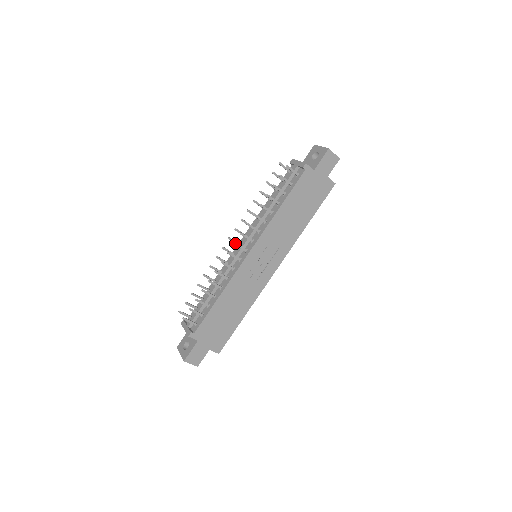
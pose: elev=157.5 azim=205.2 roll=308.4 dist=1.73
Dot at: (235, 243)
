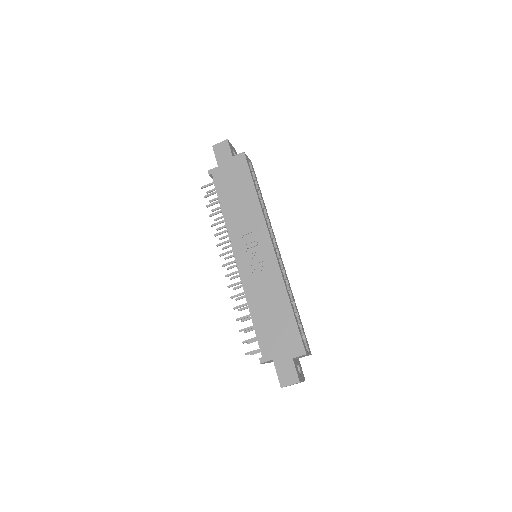
Dot at: (223, 265)
